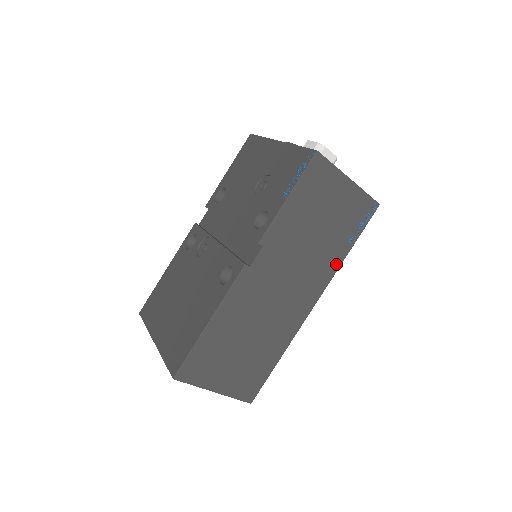
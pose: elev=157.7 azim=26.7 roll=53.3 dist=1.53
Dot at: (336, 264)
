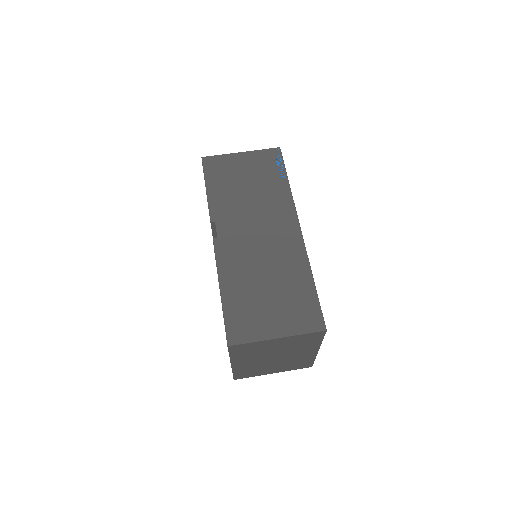
Dot at: (287, 195)
